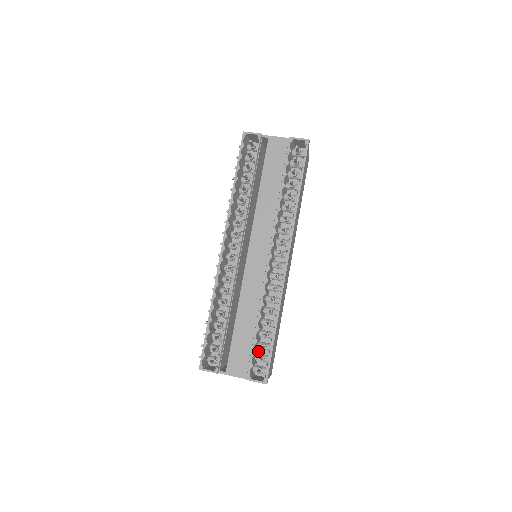
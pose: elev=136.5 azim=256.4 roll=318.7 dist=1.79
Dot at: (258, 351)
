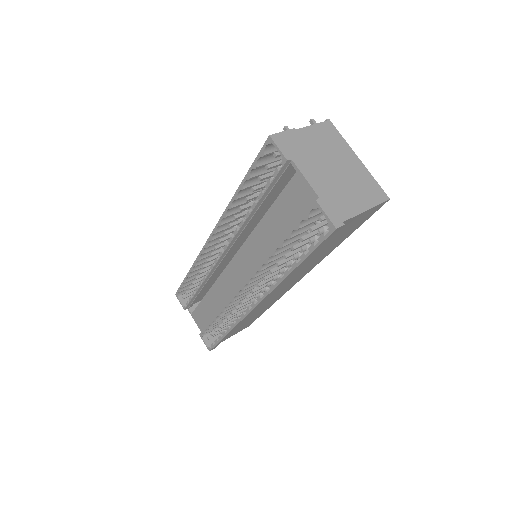
Dot at: occluded
